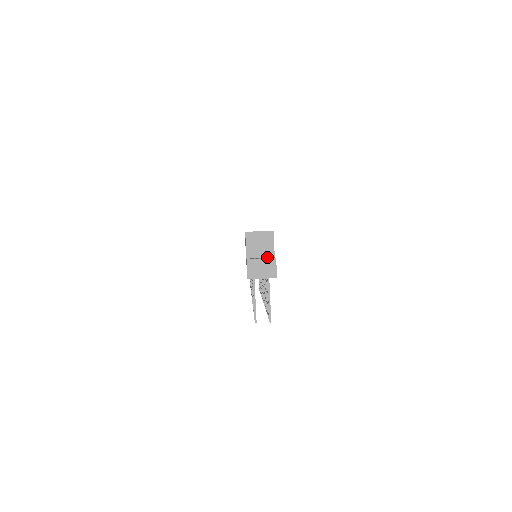
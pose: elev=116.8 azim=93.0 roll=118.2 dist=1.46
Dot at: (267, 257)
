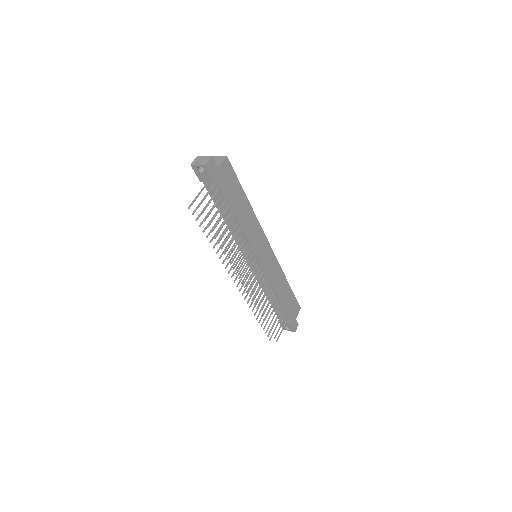
Dot at: occluded
